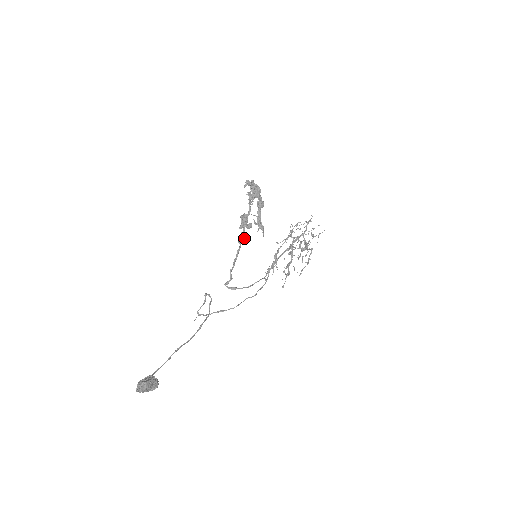
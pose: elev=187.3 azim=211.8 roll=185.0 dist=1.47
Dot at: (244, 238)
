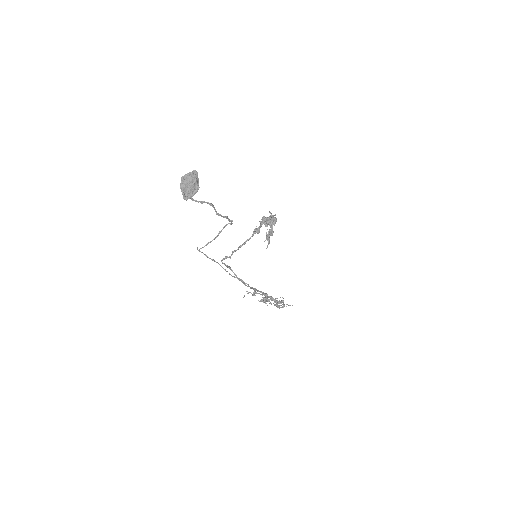
Dot at: (258, 232)
